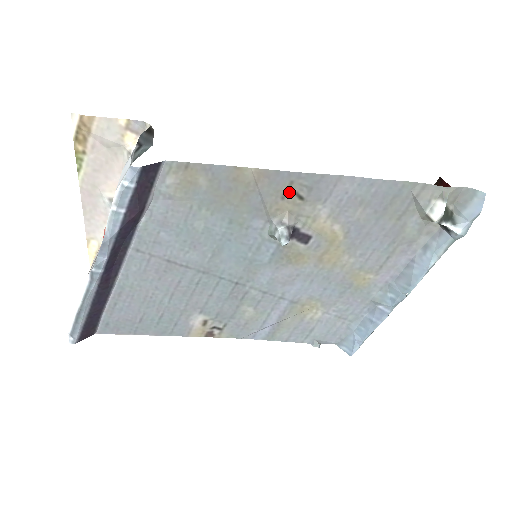
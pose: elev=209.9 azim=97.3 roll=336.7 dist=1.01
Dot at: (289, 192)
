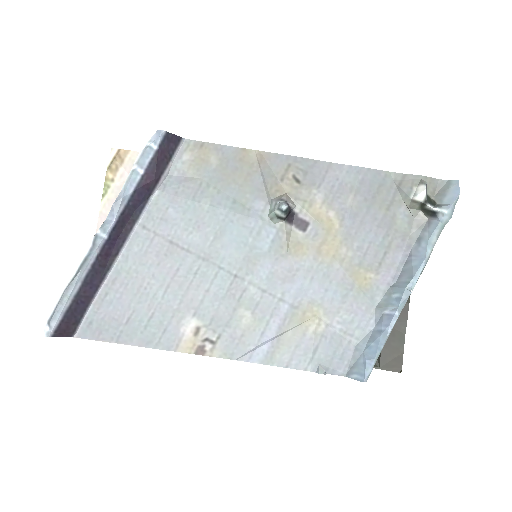
Dot at: (287, 174)
